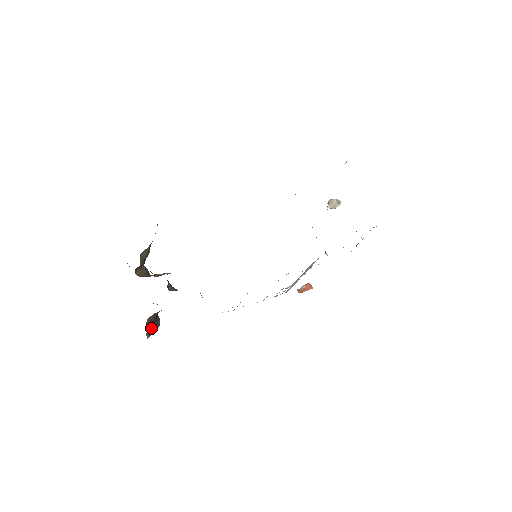
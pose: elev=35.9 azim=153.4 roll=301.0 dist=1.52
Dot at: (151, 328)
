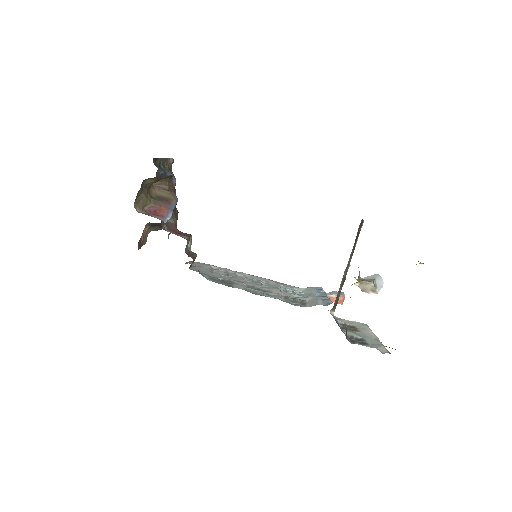
Dot at: (157, 227)
